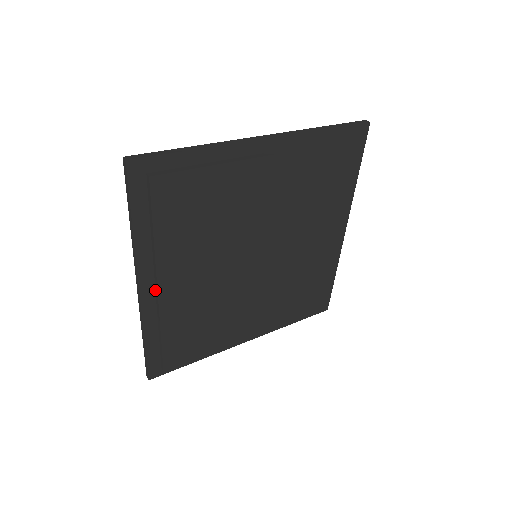
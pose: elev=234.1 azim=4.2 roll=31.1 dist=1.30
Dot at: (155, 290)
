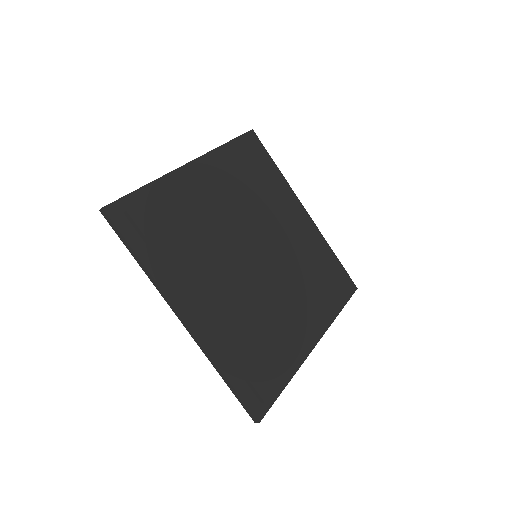
Dot at: (197, 315)
